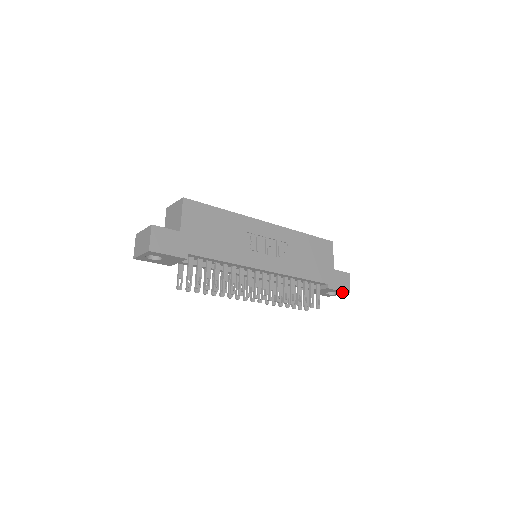
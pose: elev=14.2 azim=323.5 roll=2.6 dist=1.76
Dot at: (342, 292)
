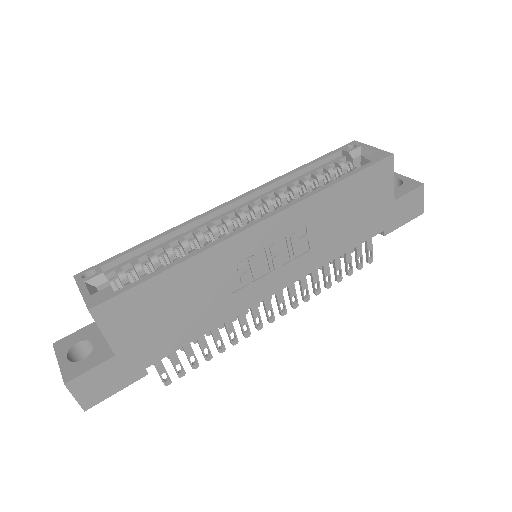
Dot at: occluded
